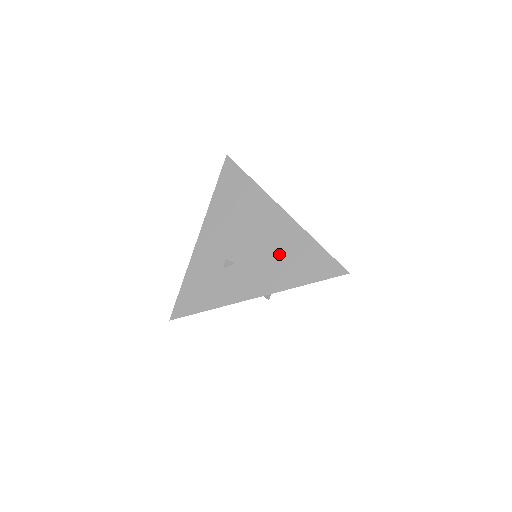
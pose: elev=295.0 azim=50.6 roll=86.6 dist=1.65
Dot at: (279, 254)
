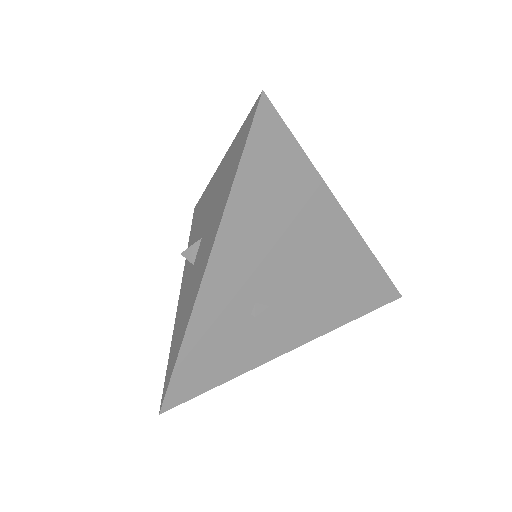
Dot at: (332, 284)
